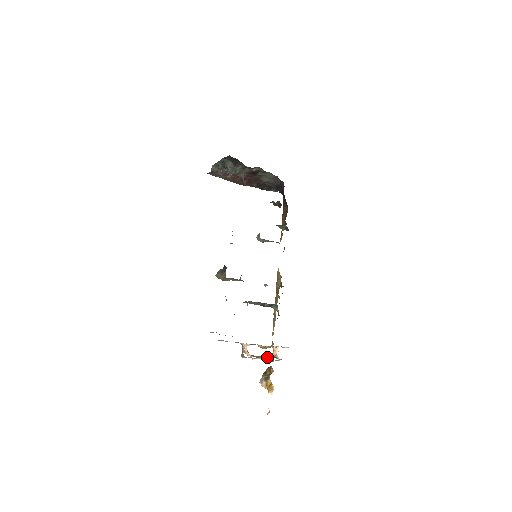
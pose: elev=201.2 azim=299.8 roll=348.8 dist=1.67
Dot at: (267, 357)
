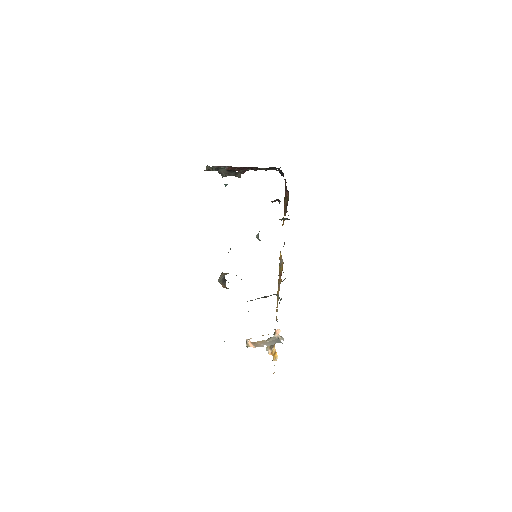
Dot at: (269, 341)
